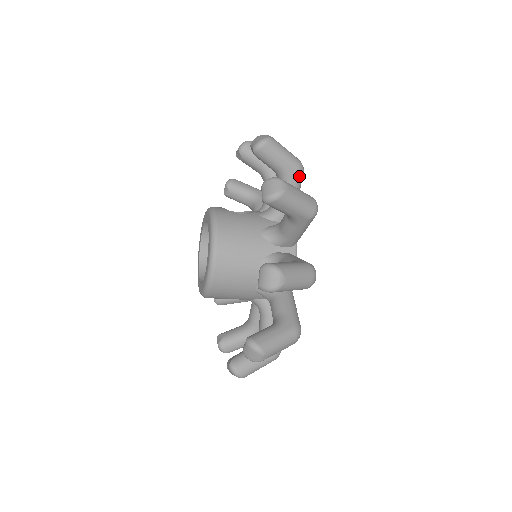
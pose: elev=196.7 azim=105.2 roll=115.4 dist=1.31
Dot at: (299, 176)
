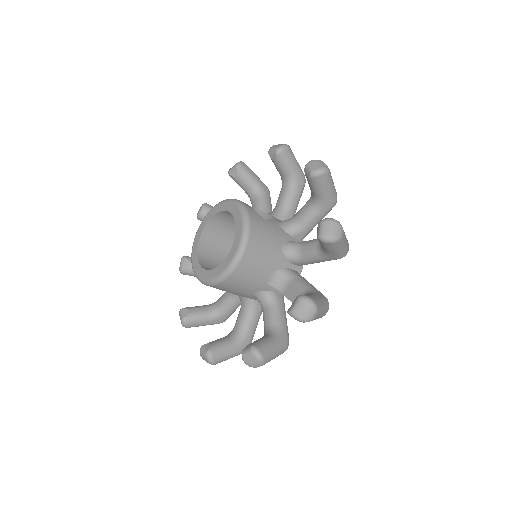
Dot at: (331, 208)
